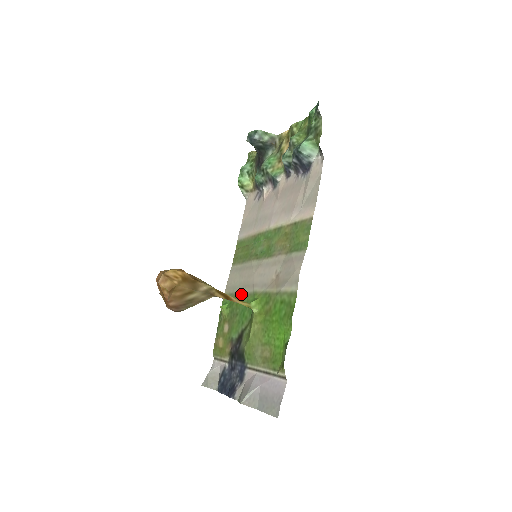
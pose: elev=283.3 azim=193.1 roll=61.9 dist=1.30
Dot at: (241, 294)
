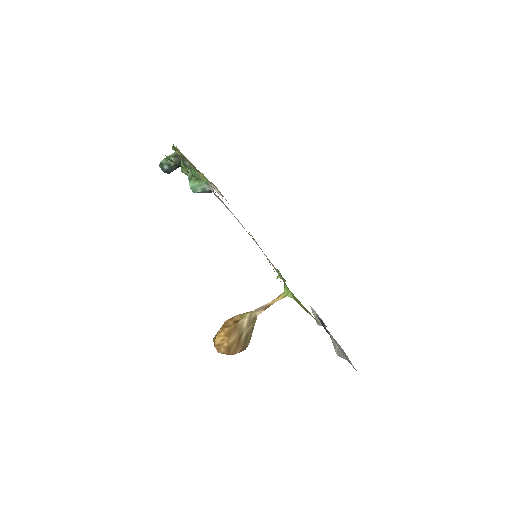
Dot at: occluded
